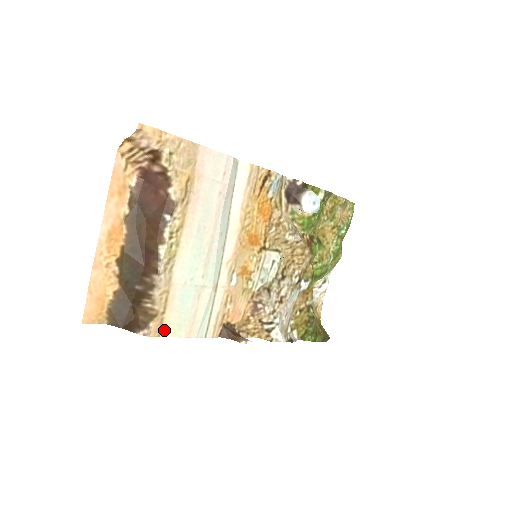
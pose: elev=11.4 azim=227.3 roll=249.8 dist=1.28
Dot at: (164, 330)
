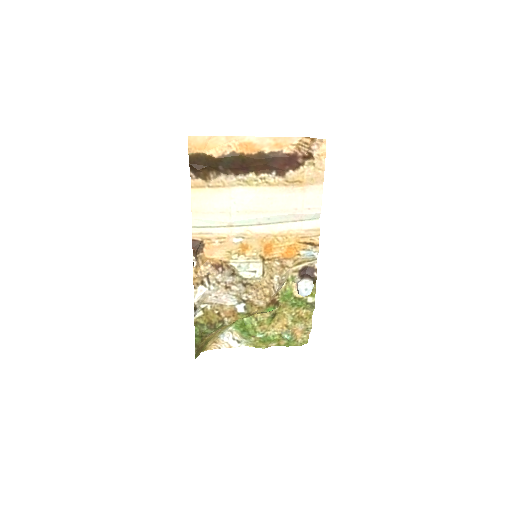
Dot at: (196, 190)
